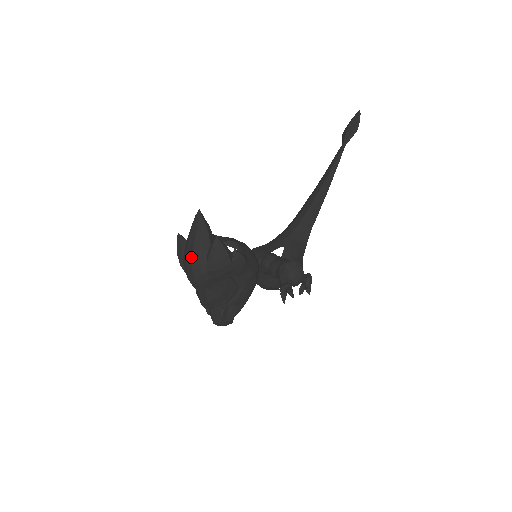
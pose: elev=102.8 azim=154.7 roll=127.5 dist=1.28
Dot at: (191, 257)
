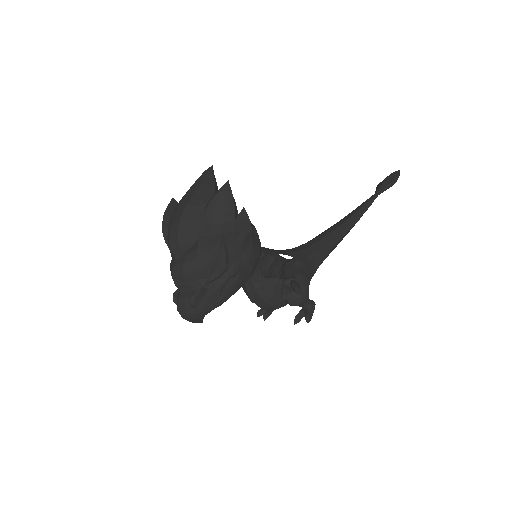
Dot at: (184, 208)
